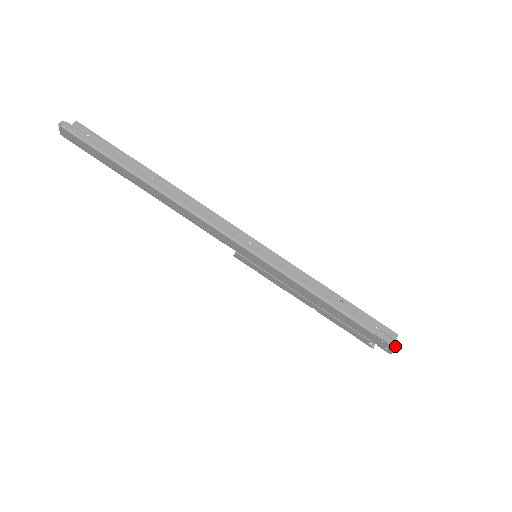
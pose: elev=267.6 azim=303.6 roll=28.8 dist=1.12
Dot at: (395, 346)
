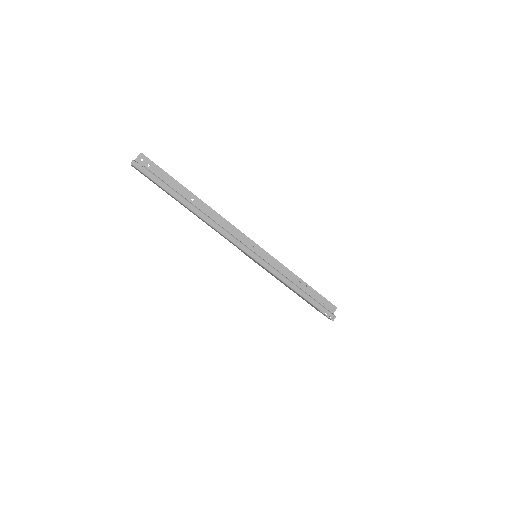
Dot at: (332, 319)
